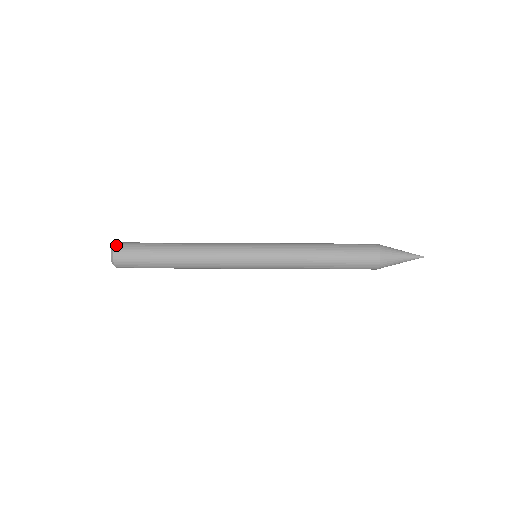
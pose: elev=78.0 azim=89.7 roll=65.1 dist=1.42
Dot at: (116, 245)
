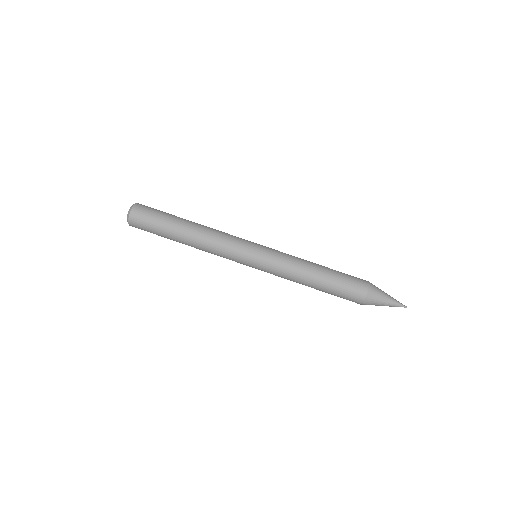
Dot at: (134, 207)
